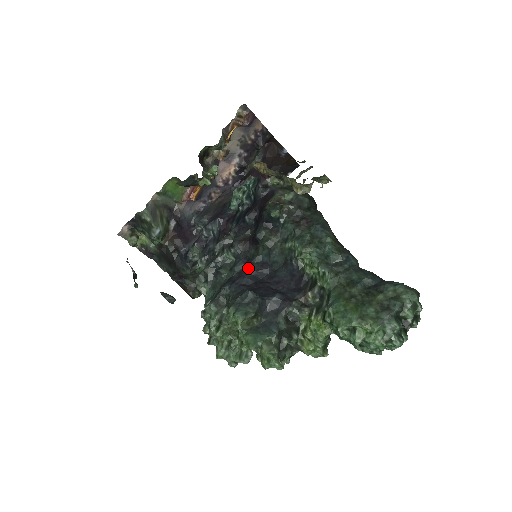
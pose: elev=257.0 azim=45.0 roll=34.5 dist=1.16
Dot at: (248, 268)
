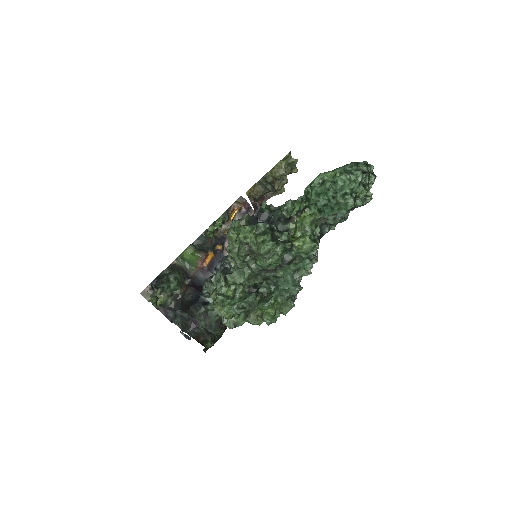
Dot at: occluded
